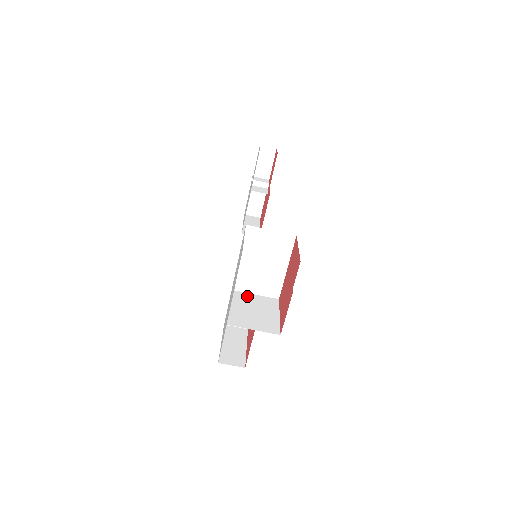
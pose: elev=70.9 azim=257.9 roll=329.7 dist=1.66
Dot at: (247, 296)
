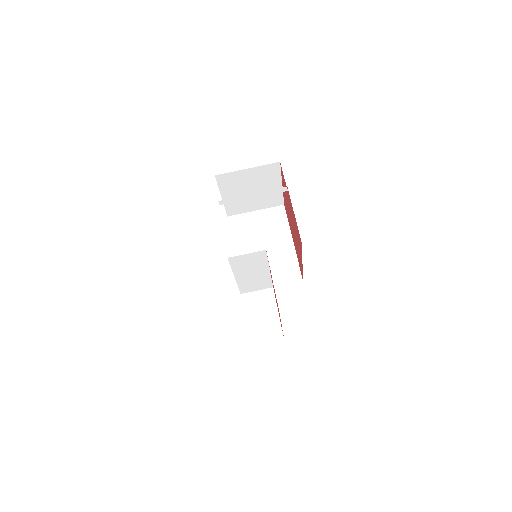
Dot at: (260, 286)
